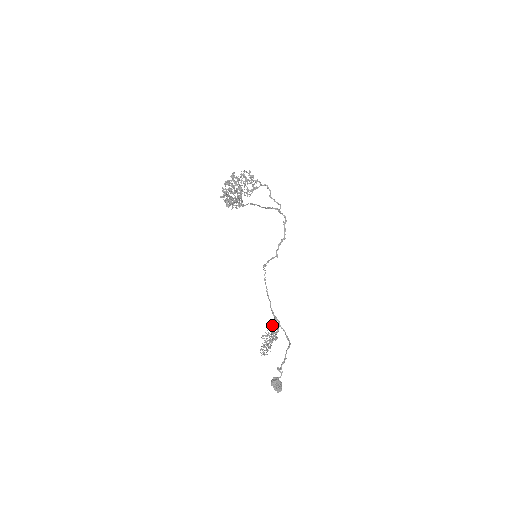
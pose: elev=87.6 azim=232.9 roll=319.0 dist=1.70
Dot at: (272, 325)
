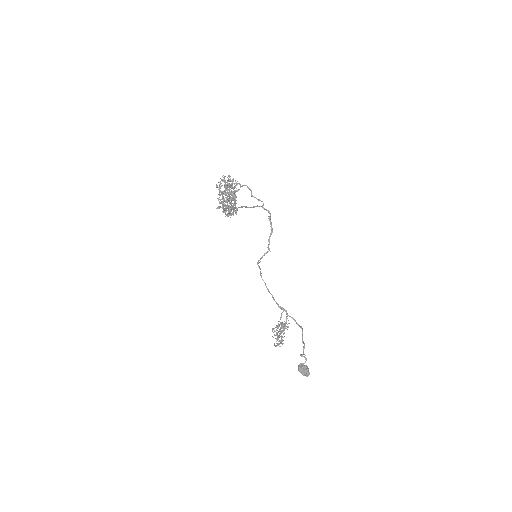
Dot at: (281, 316)
